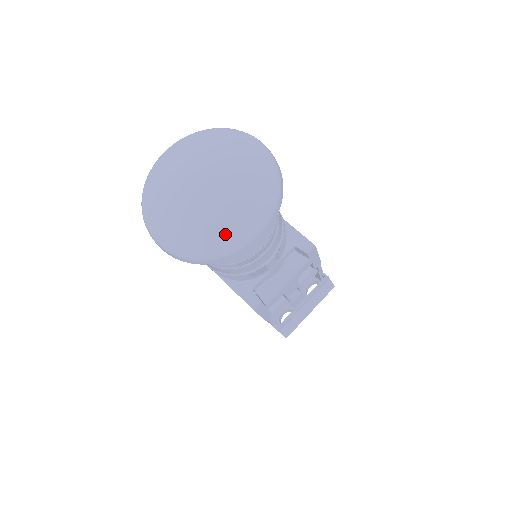
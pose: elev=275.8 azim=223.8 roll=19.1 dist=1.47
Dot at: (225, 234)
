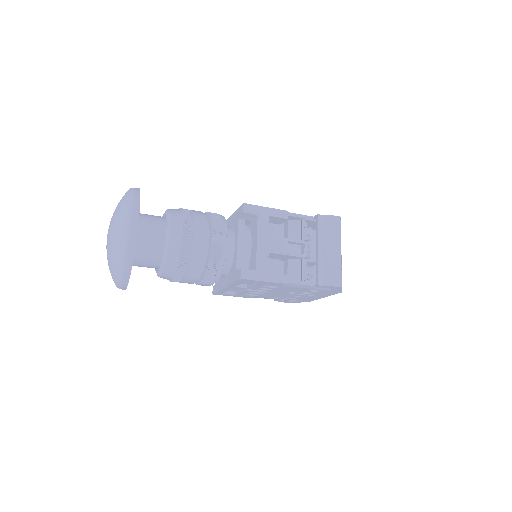
Dot at: (119, 241)
